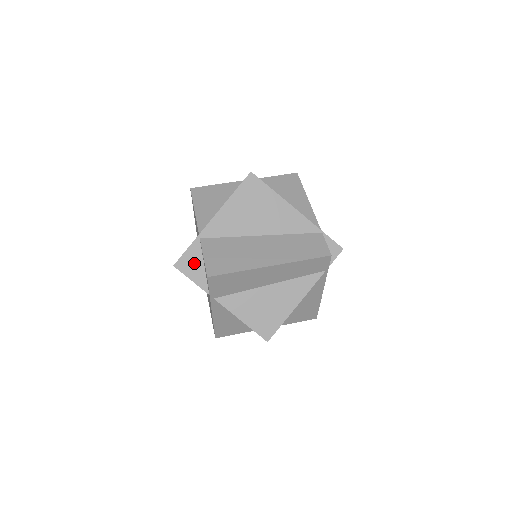
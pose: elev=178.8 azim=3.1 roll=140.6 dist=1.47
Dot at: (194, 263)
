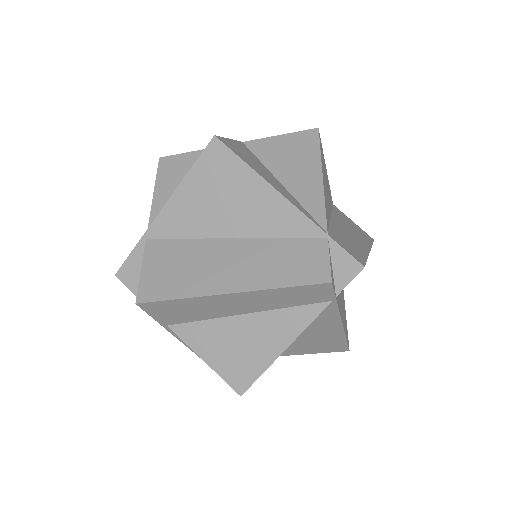
Dot at: occluded
